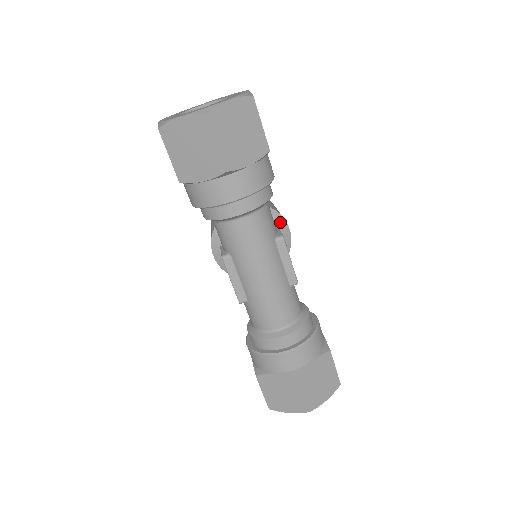
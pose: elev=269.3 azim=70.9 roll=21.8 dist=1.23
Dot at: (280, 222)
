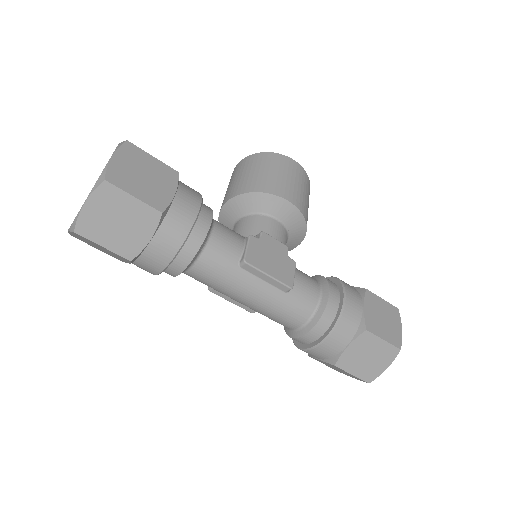
Dot at: (273, 202)
